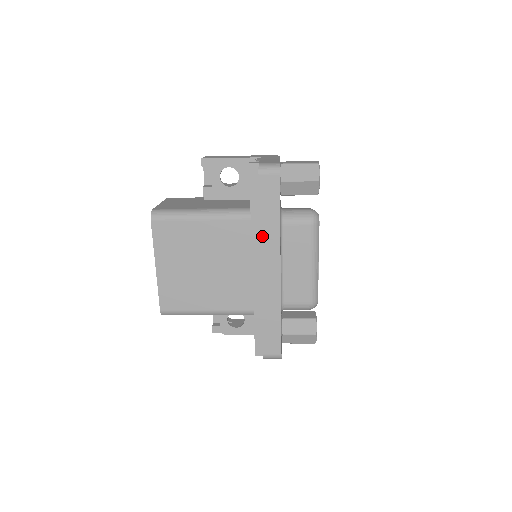
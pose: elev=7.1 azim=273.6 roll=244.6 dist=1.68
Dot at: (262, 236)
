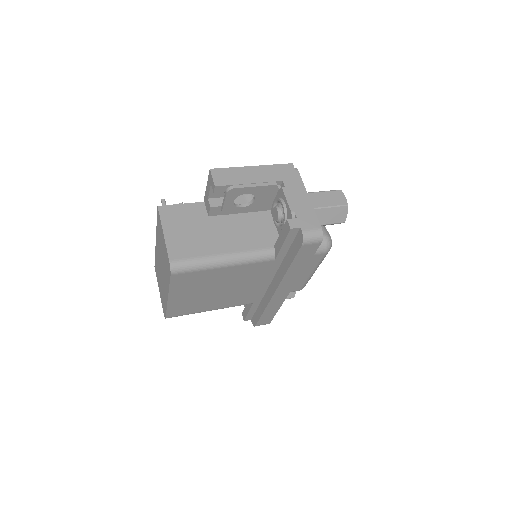
Dot at: (285, 277)
